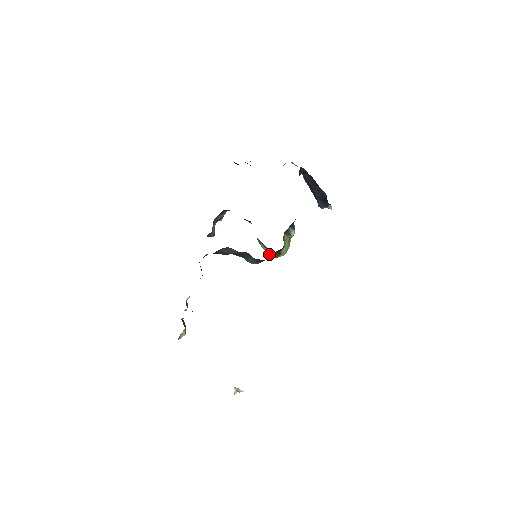
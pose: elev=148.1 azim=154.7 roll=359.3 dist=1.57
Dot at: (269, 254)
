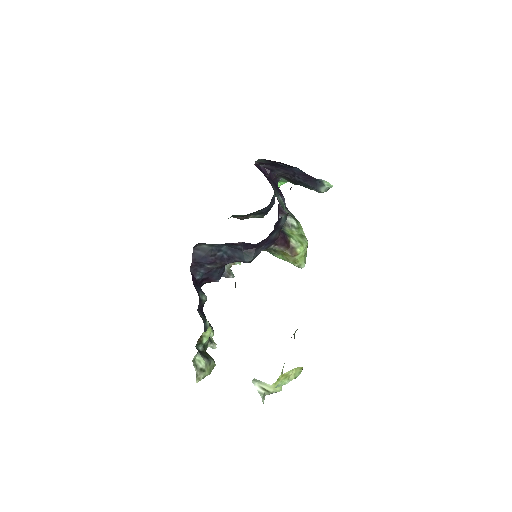
Dot at: (294, 263)
